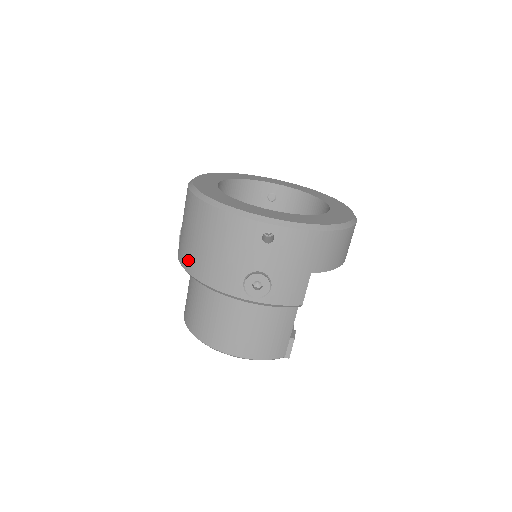
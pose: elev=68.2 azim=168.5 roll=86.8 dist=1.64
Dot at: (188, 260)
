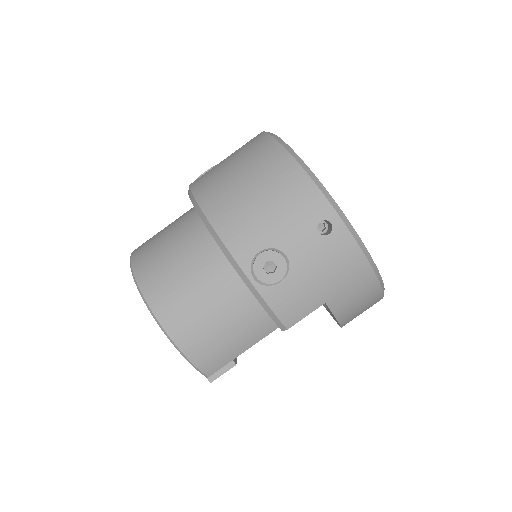
Dot at: (209, 191)
